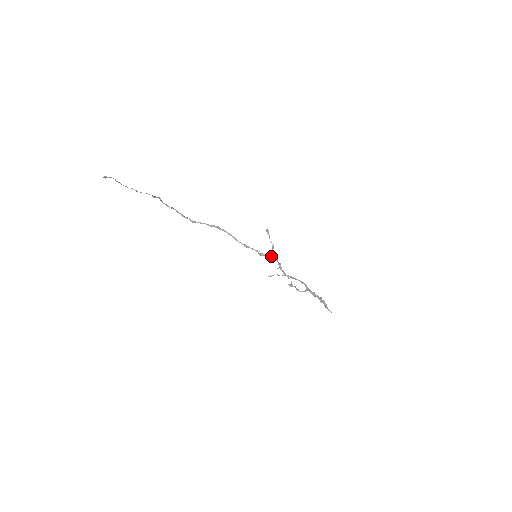
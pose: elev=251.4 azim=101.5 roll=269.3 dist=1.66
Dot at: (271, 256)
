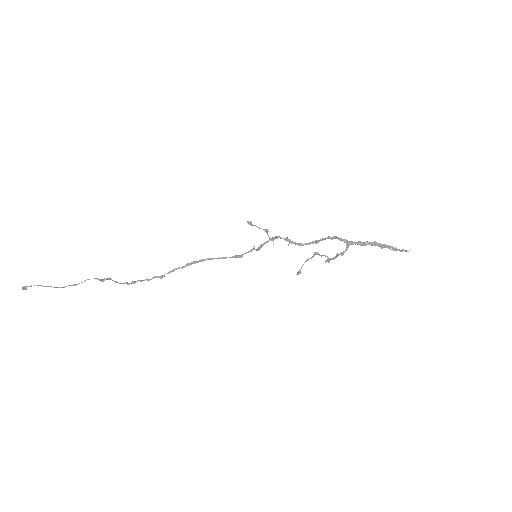
Dot at: (269, 239)
